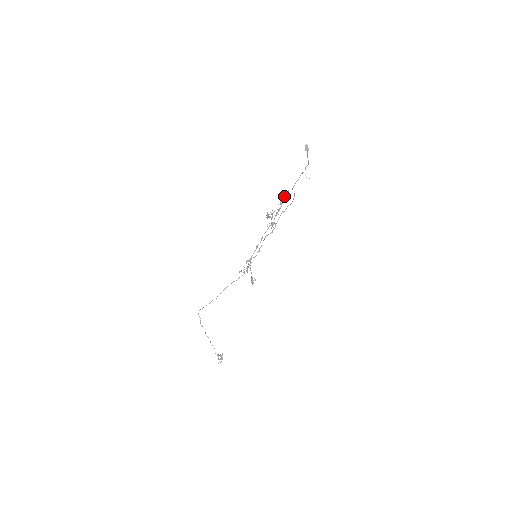
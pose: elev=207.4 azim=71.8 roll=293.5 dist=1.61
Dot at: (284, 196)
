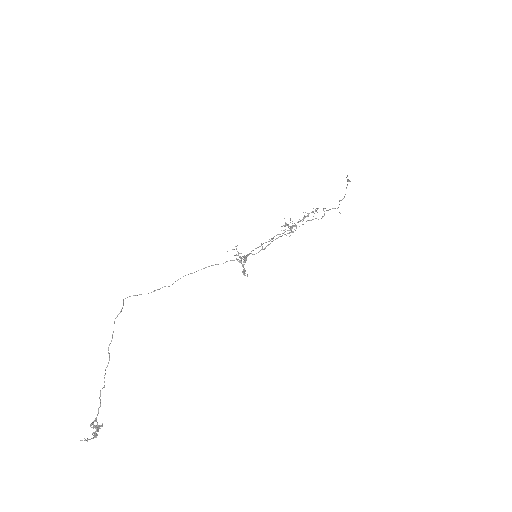
Dot at: occluded
